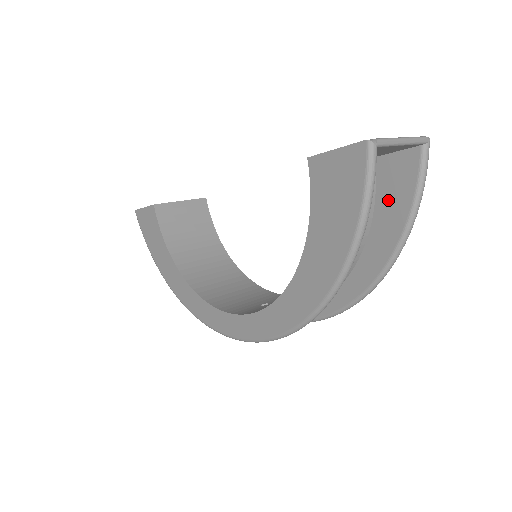
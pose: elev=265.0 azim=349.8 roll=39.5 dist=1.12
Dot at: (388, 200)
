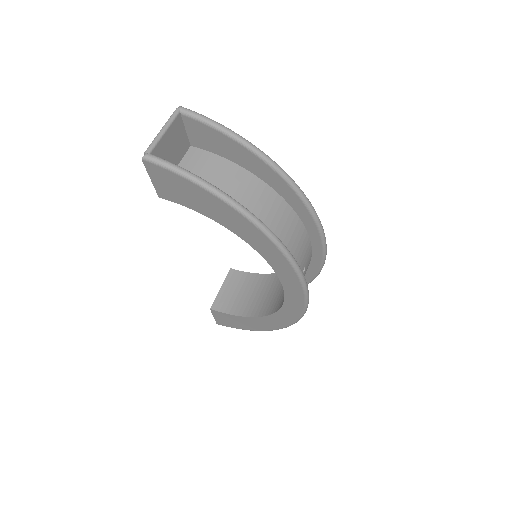
Dot at: (220, 148)
